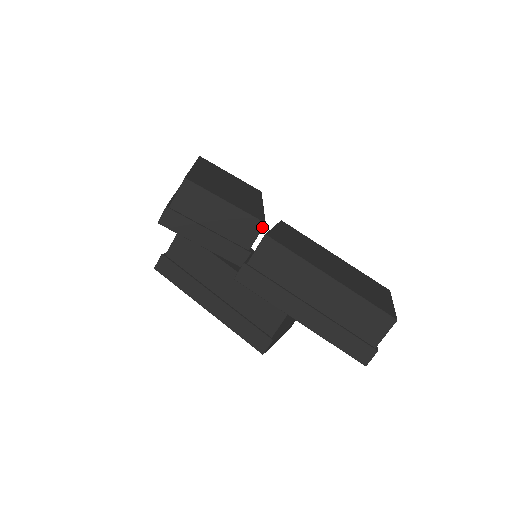
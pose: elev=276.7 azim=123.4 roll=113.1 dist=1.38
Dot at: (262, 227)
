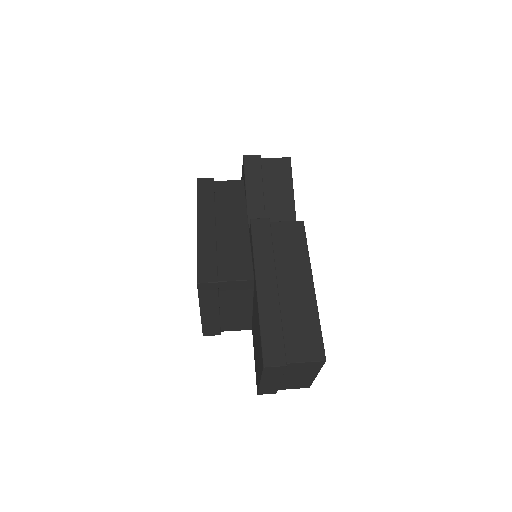
Dot at: occluded
